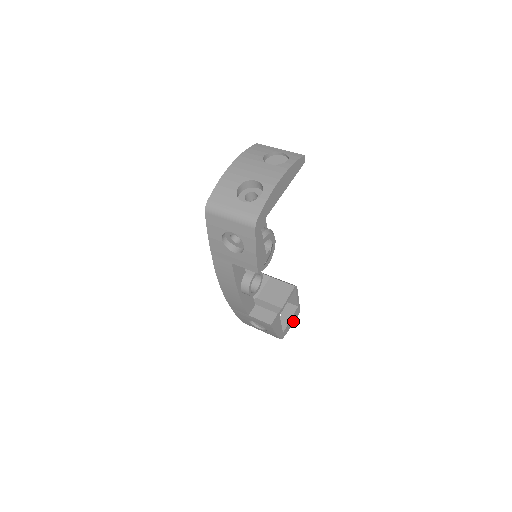
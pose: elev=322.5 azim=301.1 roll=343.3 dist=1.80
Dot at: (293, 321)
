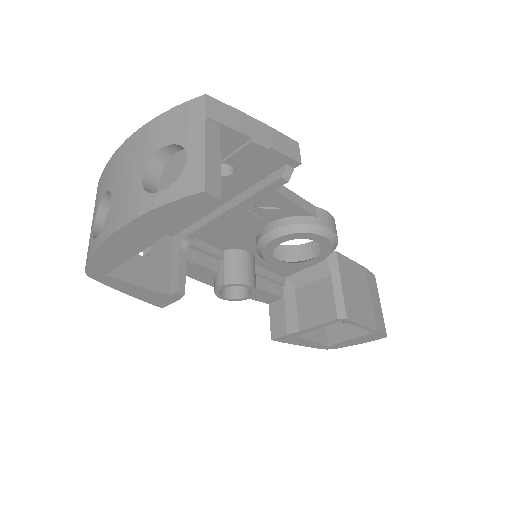
Dot at: (364, 340)
